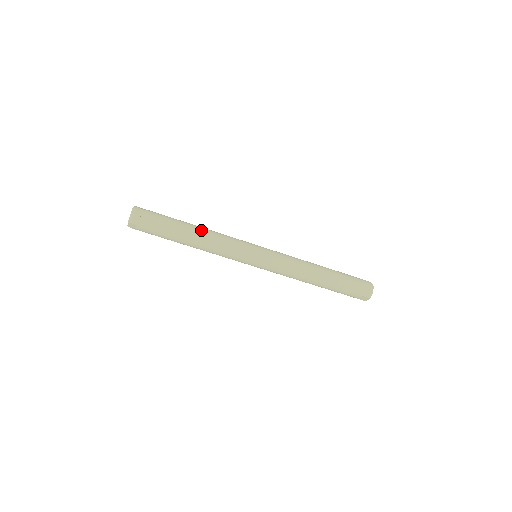
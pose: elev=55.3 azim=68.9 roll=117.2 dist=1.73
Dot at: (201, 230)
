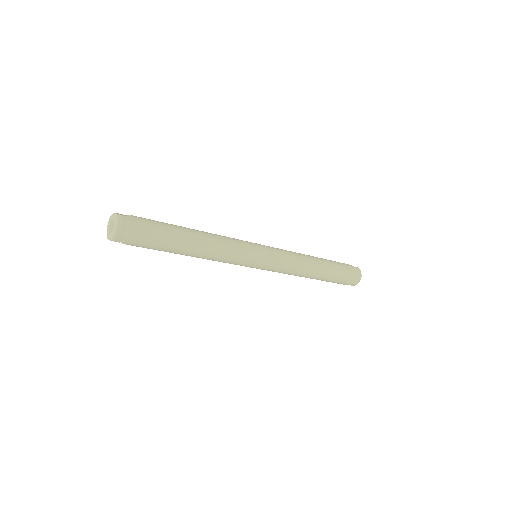
Dot at: (202, 242)
